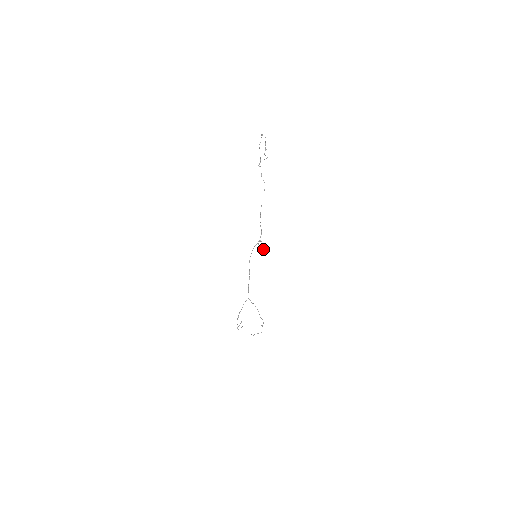
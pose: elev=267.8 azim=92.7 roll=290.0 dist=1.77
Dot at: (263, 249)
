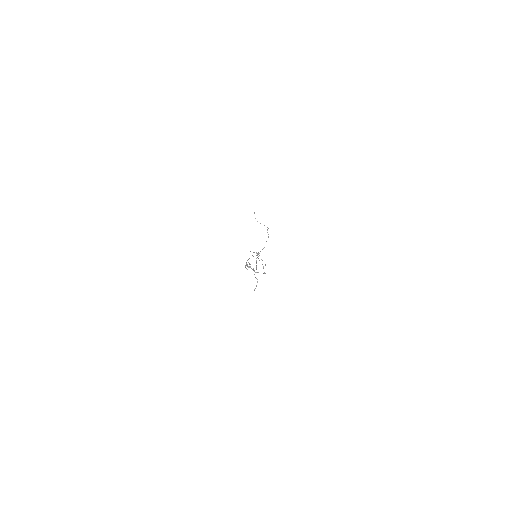
Dot at: occluded
